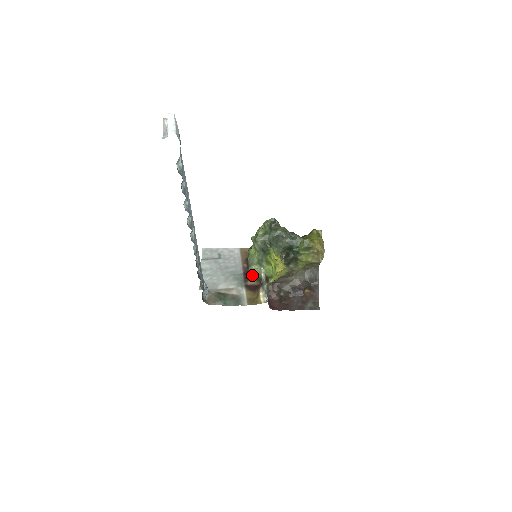
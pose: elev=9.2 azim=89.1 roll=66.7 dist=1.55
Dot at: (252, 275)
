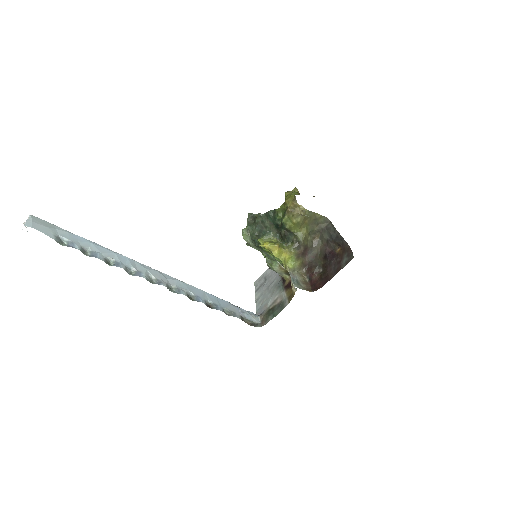
Dot at: (282, 274)
